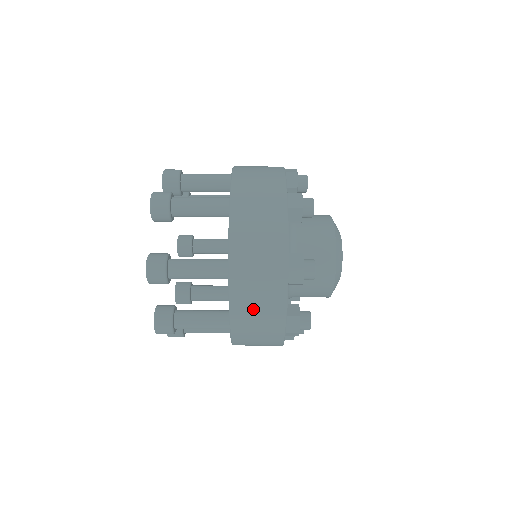
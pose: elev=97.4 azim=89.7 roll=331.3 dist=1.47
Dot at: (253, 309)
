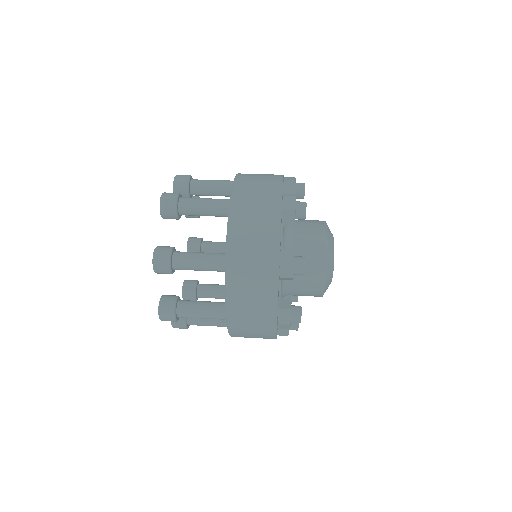
Dot at: (255, 178)
